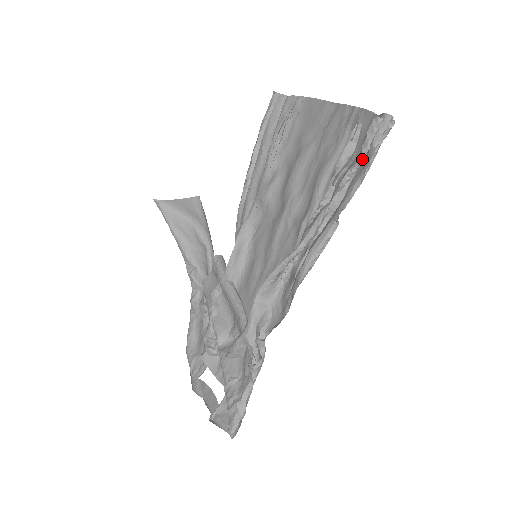
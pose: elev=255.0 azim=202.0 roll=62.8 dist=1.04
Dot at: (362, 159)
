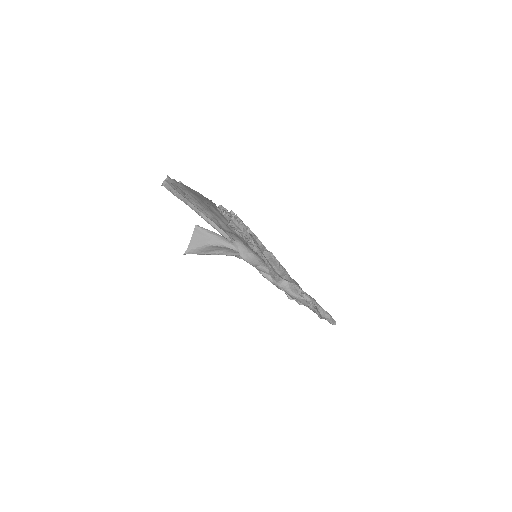
Dot at: (245, 235)
